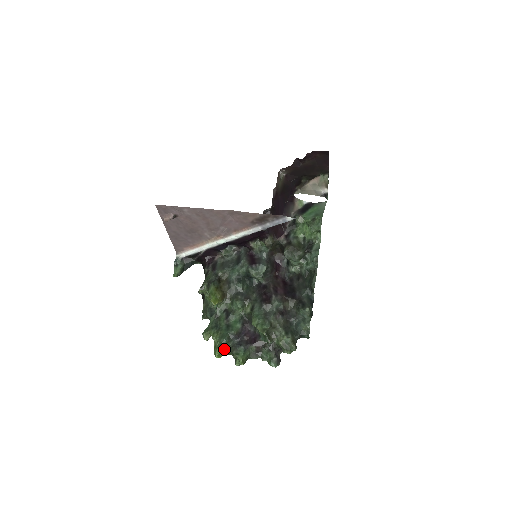
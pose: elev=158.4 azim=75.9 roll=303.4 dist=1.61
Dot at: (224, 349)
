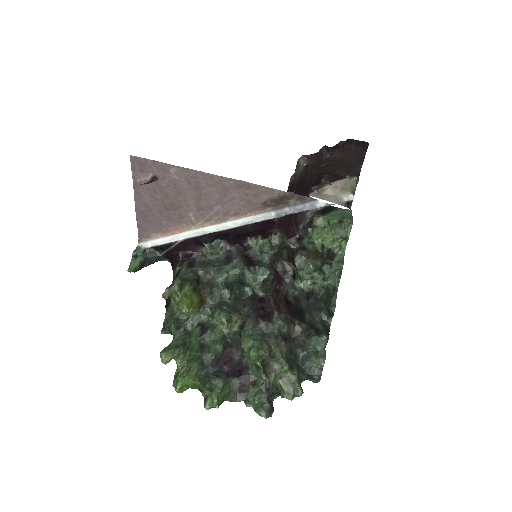
Dot at: (193, 378)
